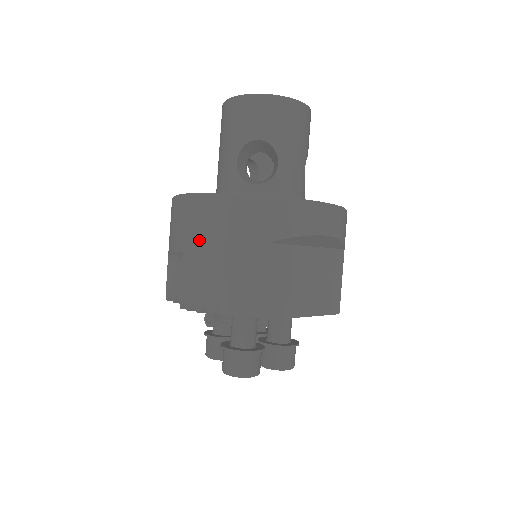
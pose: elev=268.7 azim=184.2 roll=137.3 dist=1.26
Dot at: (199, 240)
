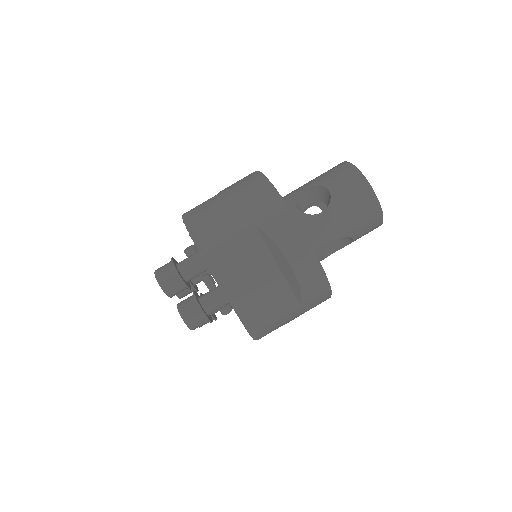
Dot at: (231, 191)
